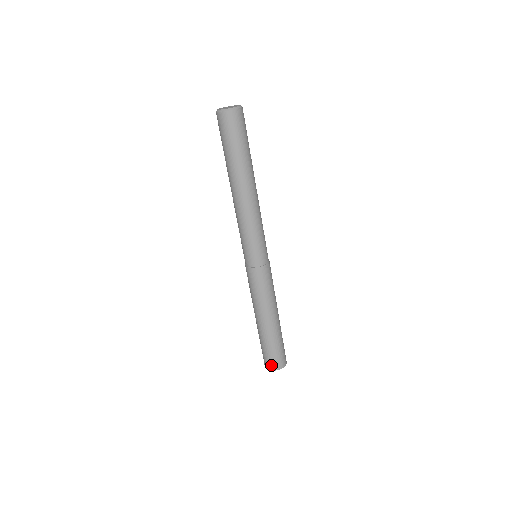
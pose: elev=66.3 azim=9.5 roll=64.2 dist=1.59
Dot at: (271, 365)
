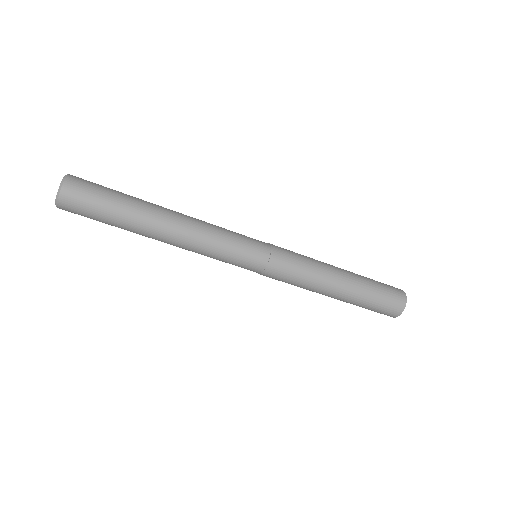
Dot at: (394, 311)
